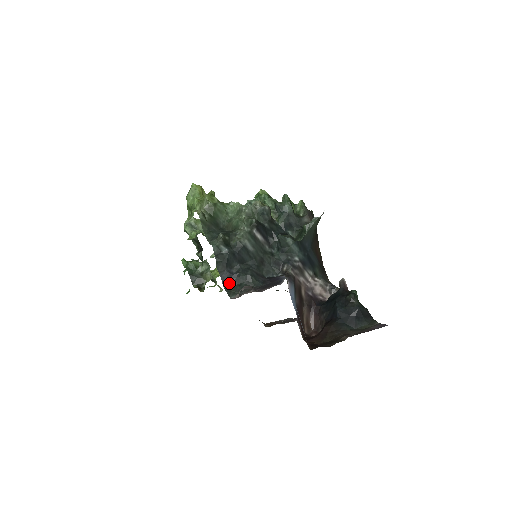
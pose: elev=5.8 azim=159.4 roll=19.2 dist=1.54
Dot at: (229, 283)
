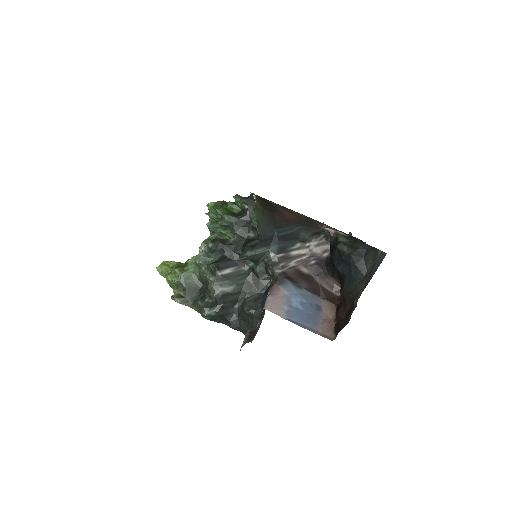
Dot at: (241, 327)
